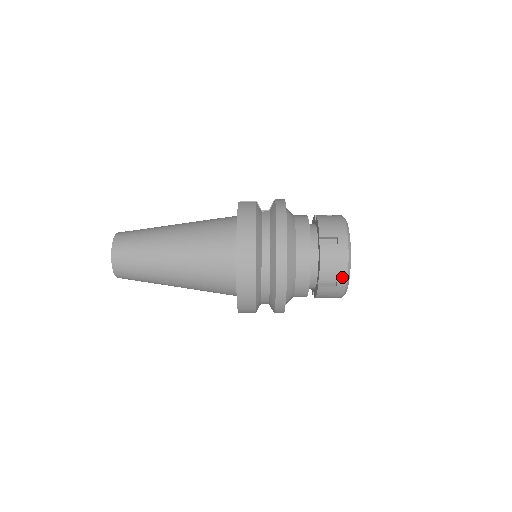
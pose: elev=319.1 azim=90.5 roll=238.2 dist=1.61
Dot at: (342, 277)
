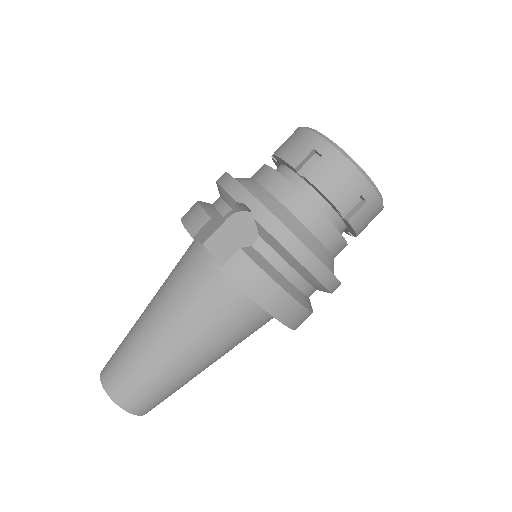
Dot at: occluded
